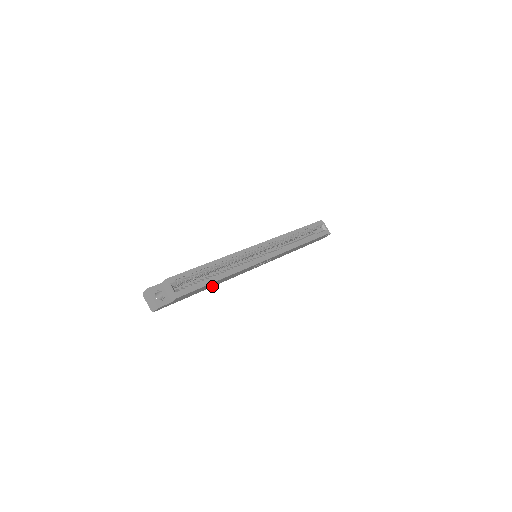
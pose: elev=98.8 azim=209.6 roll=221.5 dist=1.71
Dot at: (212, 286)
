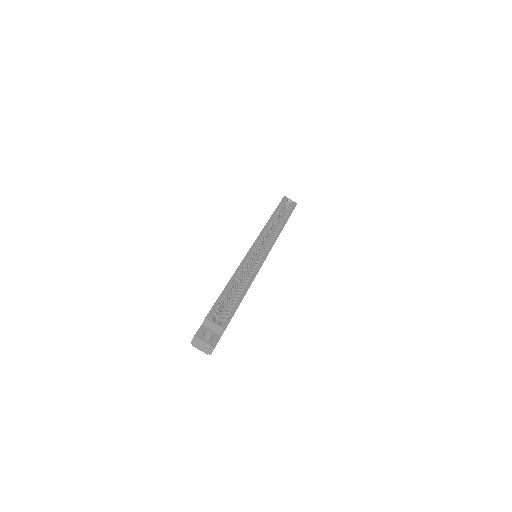
Dot at: occluded
